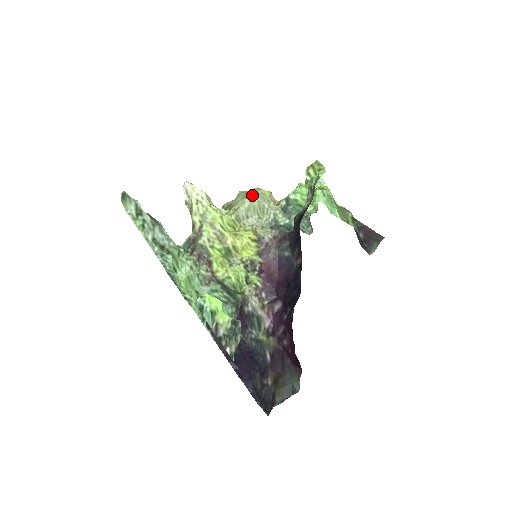
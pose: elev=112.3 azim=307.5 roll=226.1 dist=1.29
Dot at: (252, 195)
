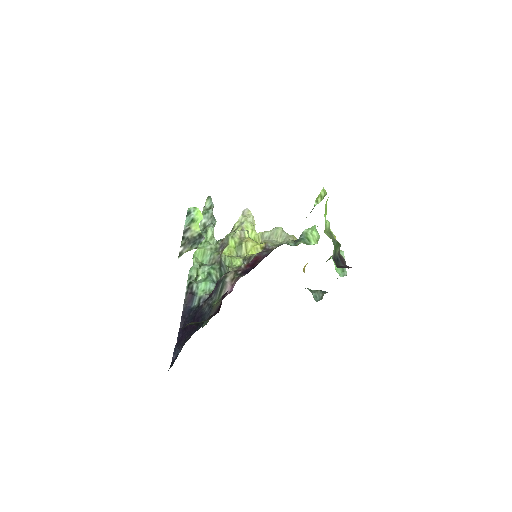
Dot at: (281, 227)
